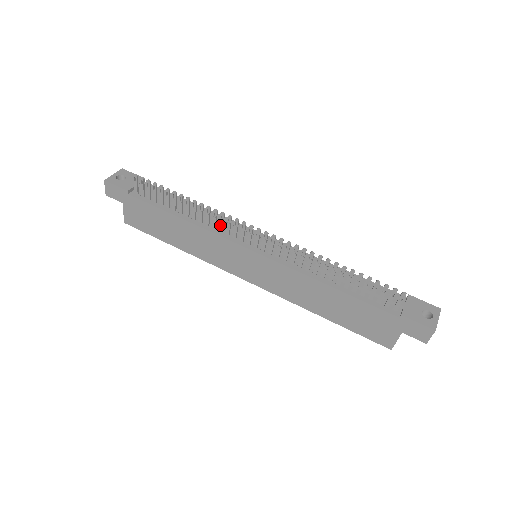
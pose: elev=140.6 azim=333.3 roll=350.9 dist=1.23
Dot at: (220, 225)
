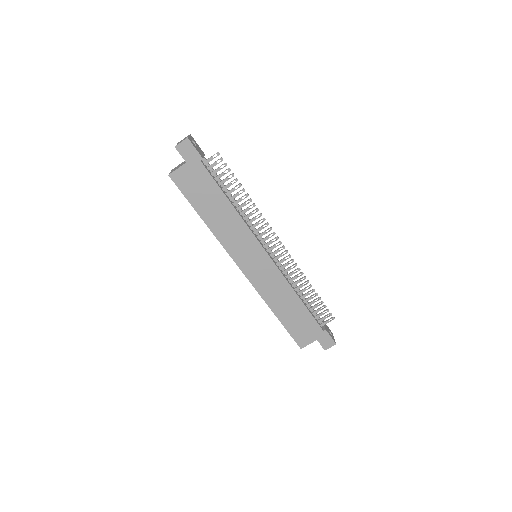
Dot at: (255, 225)
